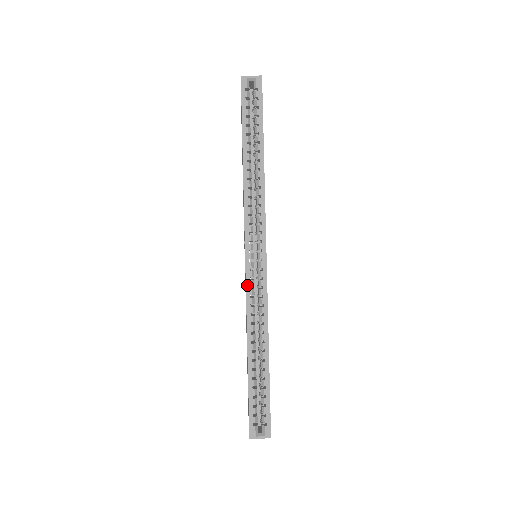
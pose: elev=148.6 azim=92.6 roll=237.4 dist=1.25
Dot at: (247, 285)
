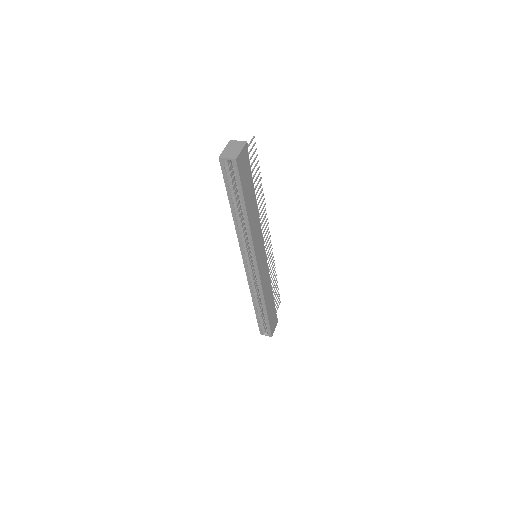
Dot at: (248, 278)
